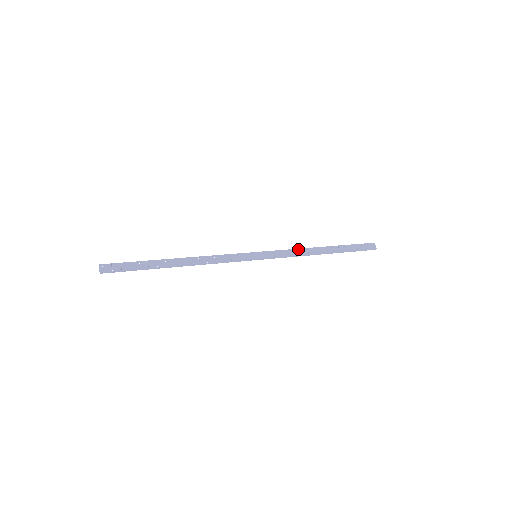
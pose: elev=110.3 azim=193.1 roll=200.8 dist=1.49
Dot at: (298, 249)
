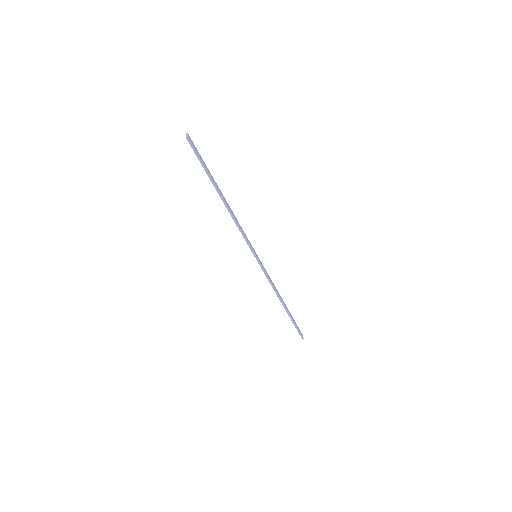
Dot at: (273, 283)
